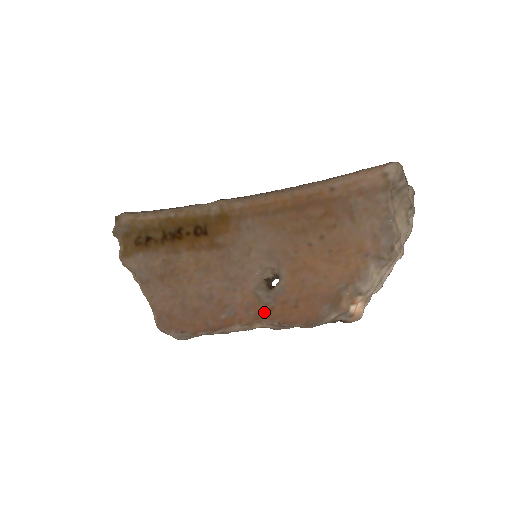
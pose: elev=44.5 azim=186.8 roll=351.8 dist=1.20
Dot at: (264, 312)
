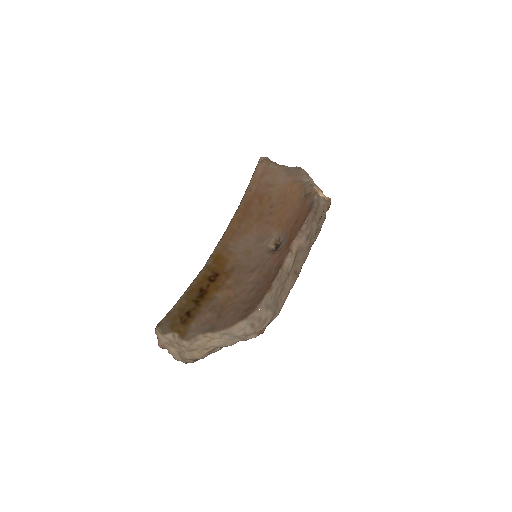
Dot at: (288, 243)
